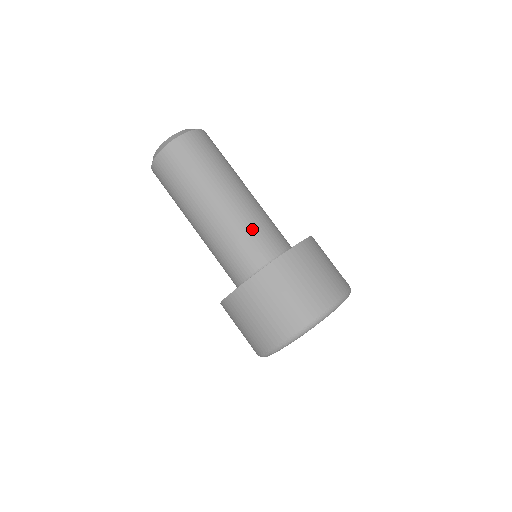
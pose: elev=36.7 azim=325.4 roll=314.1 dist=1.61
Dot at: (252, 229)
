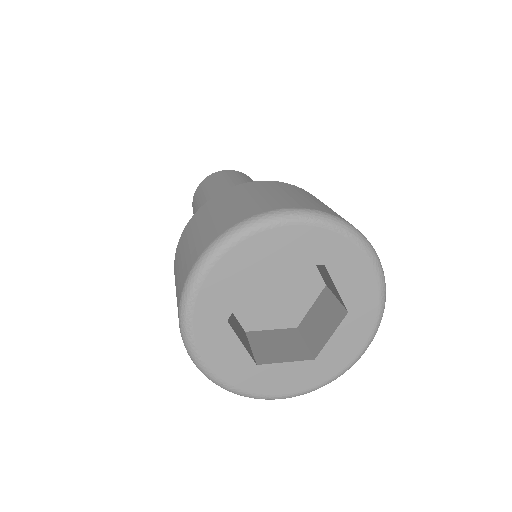
Dot at: occluded
